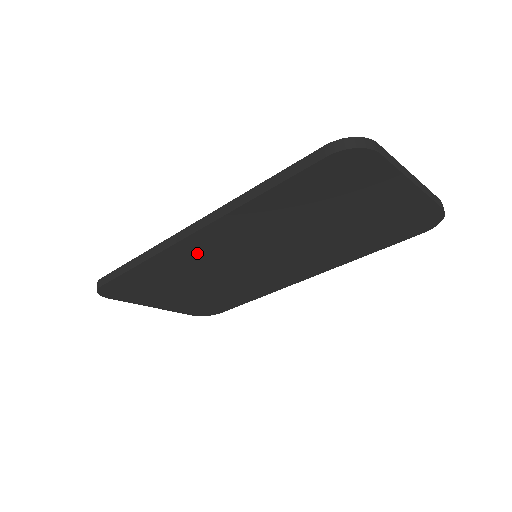
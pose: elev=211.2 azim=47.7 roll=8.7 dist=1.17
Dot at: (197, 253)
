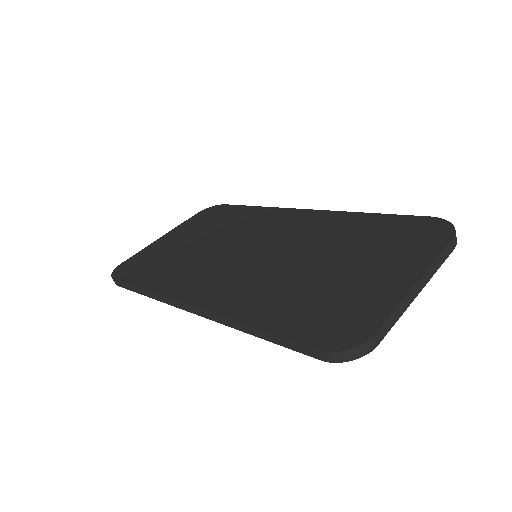
Dot at: occluded
